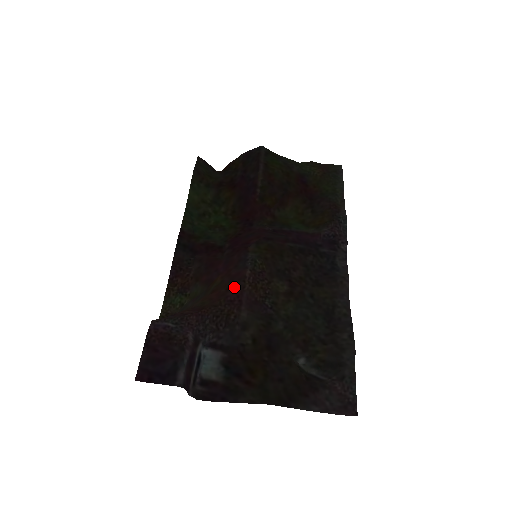
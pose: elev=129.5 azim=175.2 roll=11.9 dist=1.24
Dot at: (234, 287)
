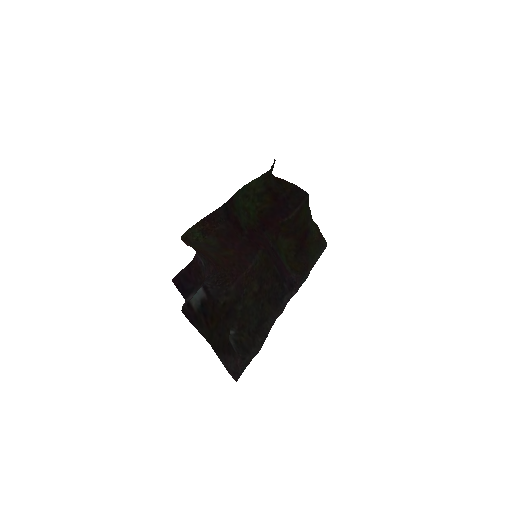
Dot at: (238, 267)
